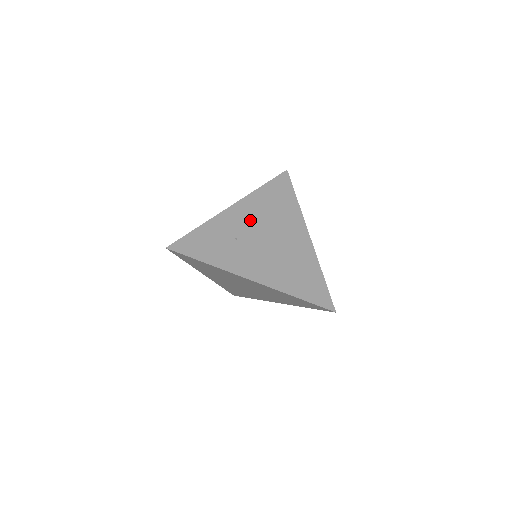
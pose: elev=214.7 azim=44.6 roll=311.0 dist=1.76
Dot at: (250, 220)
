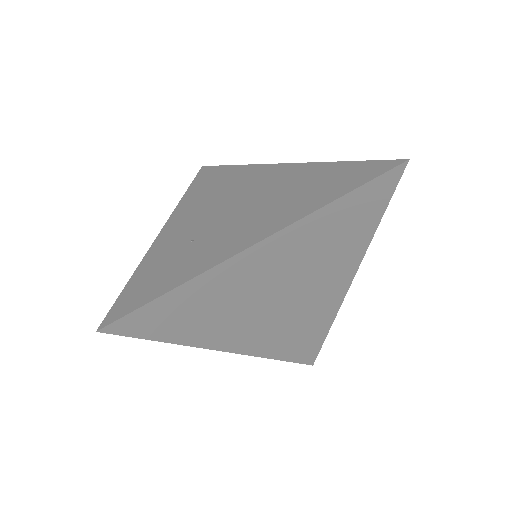
Dot at: (196, 217)
